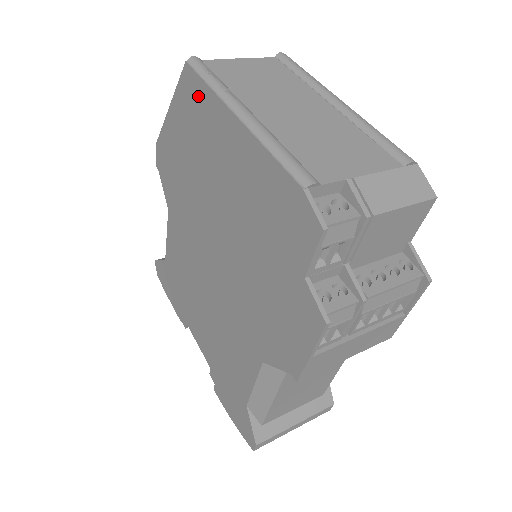
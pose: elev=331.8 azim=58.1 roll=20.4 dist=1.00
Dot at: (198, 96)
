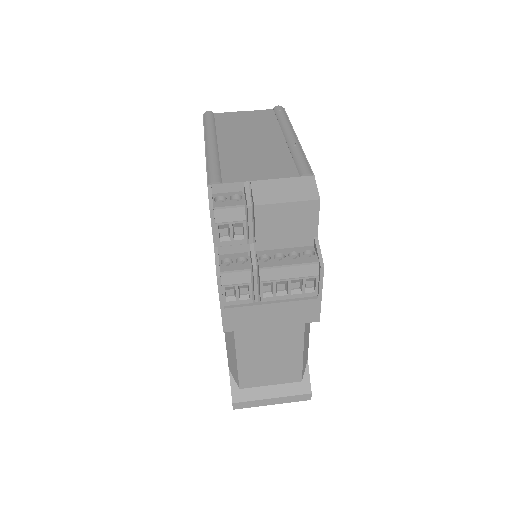
Dot at: occluded
